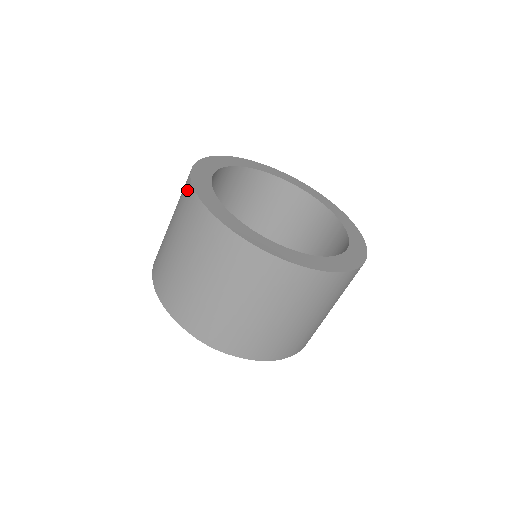
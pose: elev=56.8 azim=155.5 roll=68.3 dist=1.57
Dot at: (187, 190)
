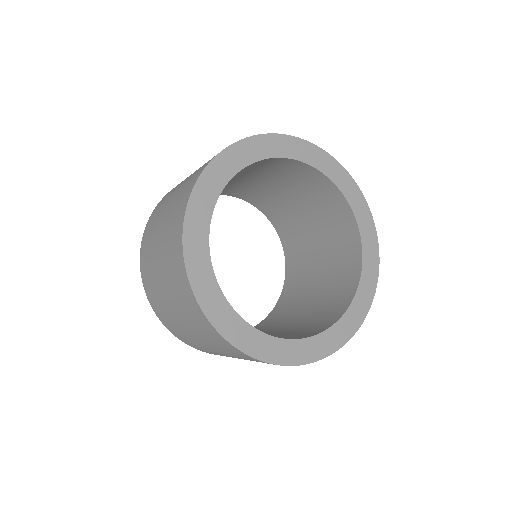
Dot at: (178, 234)
